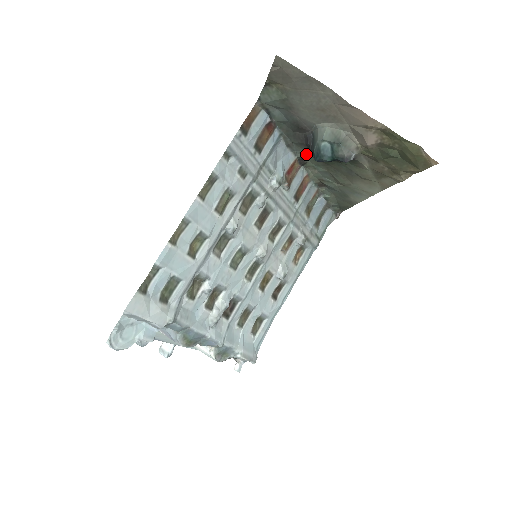
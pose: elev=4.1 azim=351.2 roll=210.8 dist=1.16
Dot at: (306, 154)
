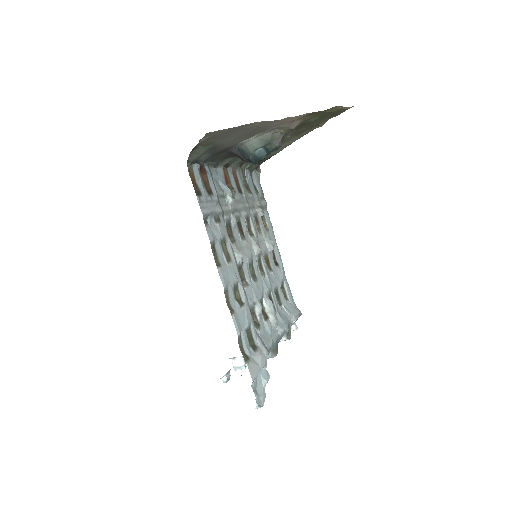
Dot at: (229, 159)
